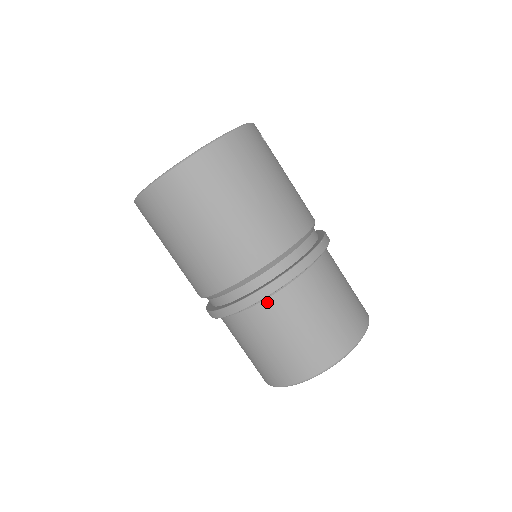
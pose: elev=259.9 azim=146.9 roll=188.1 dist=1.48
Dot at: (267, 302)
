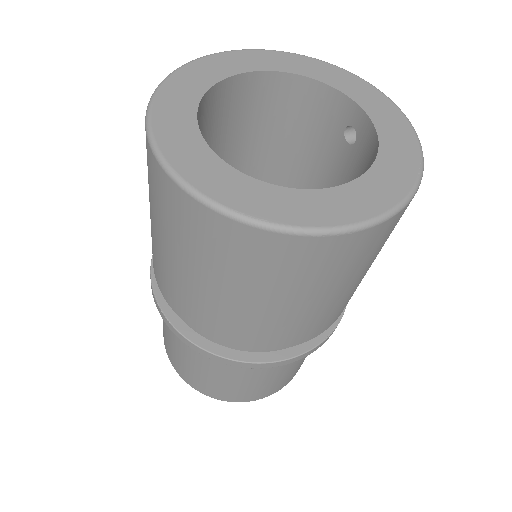
Dot at: occluded
